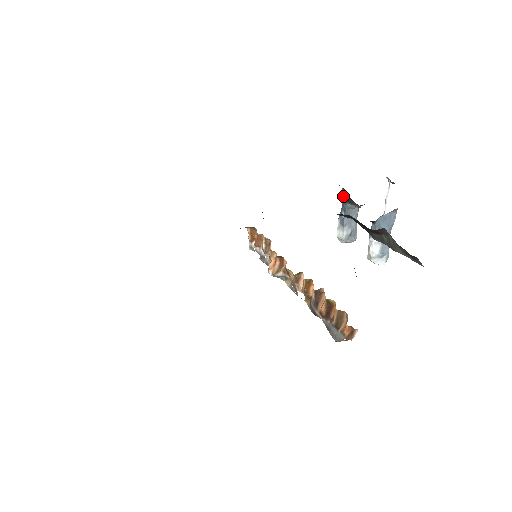
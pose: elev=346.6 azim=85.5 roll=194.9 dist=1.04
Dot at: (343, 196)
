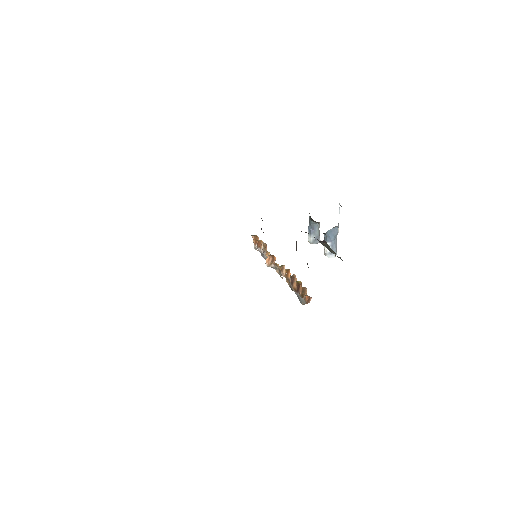
Dot at: (309, 216)
